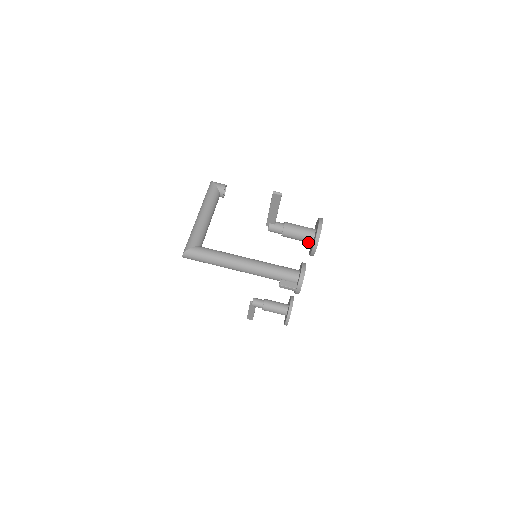
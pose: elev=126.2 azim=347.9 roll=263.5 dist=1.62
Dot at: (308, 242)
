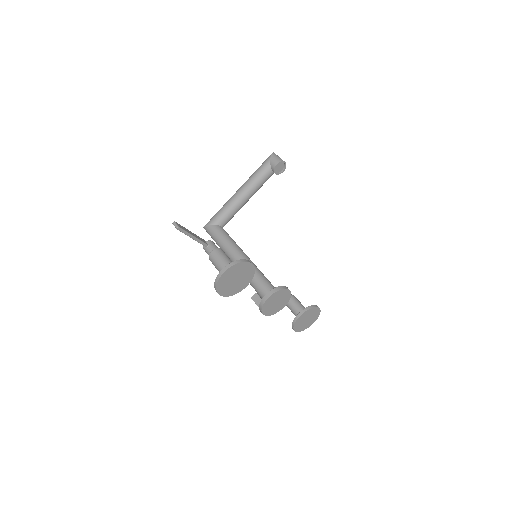
Dot at: occluded
